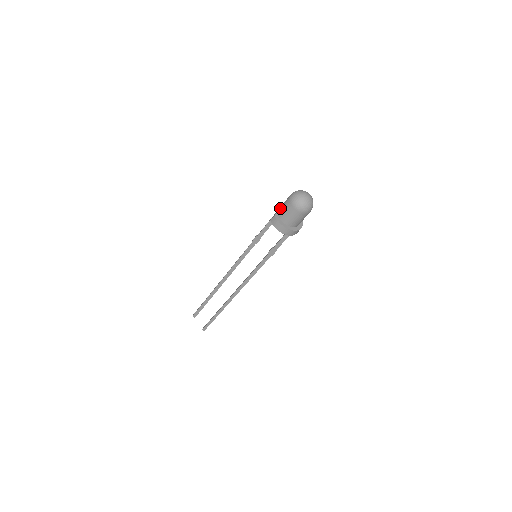
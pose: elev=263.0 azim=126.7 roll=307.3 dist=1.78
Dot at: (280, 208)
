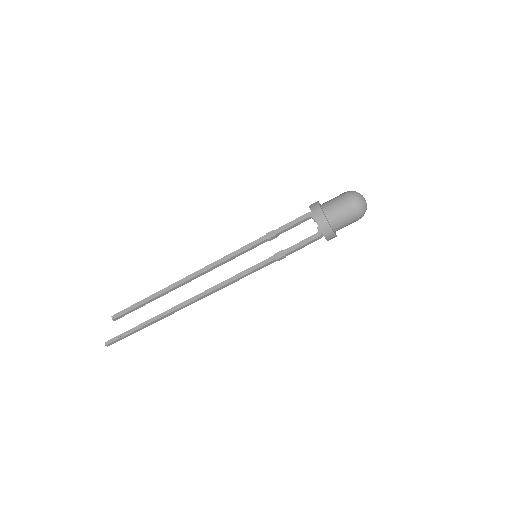
Dot at: occluded
